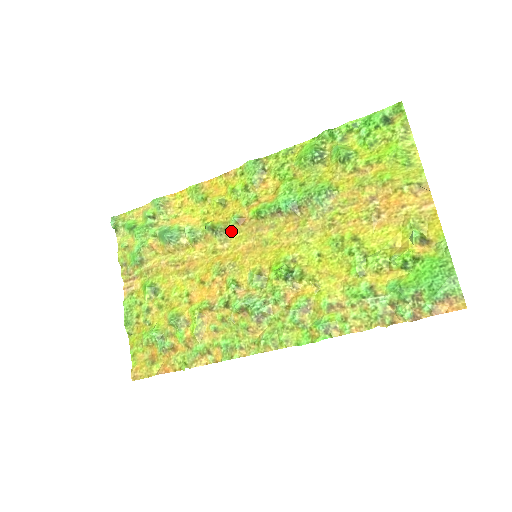
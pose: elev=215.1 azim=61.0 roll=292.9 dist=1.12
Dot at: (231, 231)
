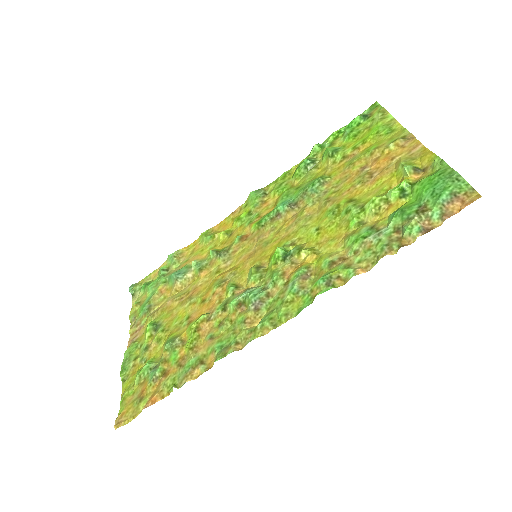
Dot at: (234, 249)
